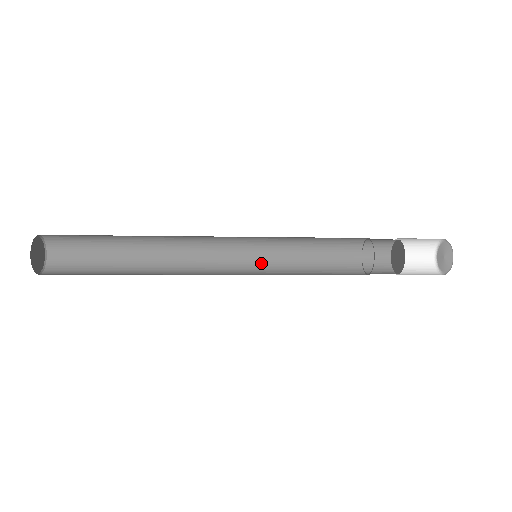
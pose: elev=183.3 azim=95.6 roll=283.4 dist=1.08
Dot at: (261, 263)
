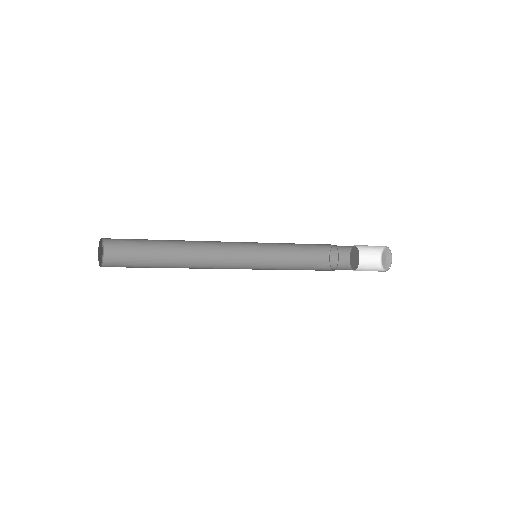
Dot at: (260, 269)
